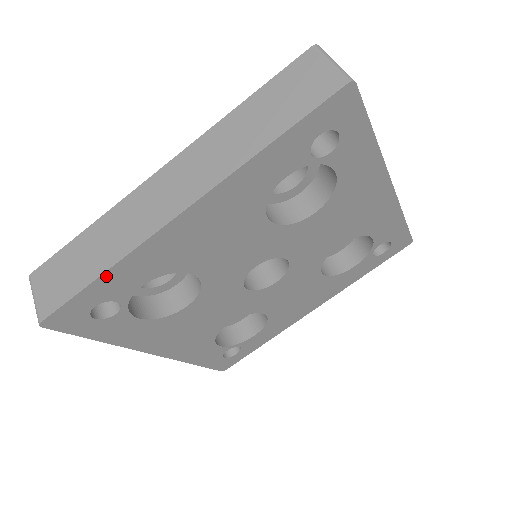
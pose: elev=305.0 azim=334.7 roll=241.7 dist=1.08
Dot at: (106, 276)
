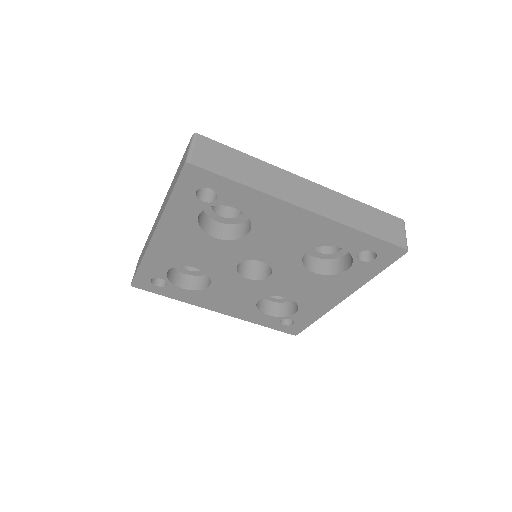
Dot at: (243, 187)
